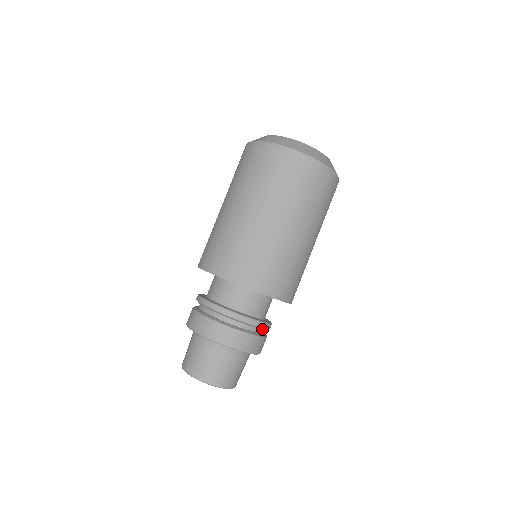
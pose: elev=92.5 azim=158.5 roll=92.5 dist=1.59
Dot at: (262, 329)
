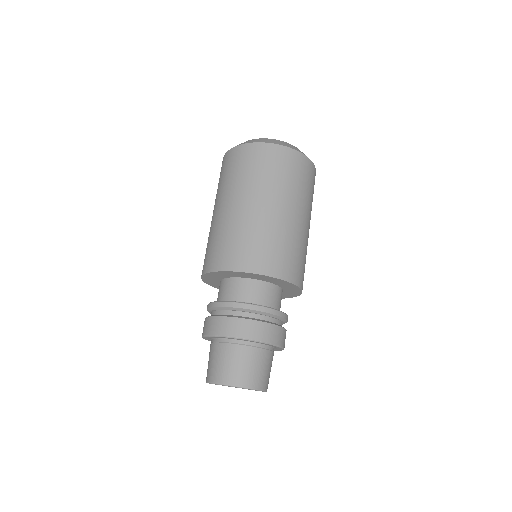
Dot at: occluded
